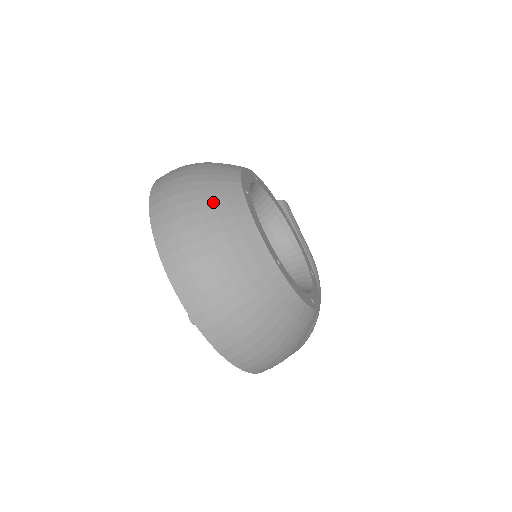
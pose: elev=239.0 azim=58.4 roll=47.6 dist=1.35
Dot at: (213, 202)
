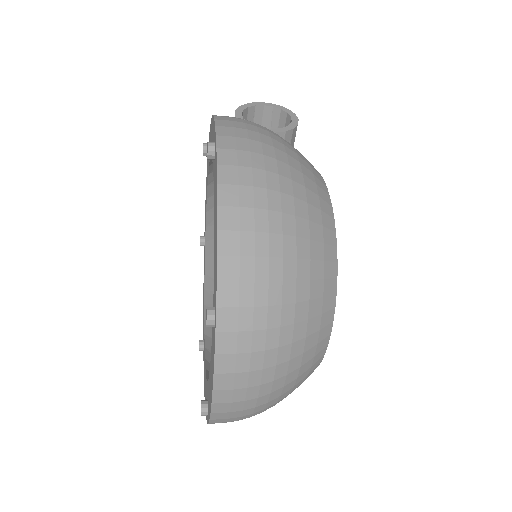
Dot at: (305, 345)
